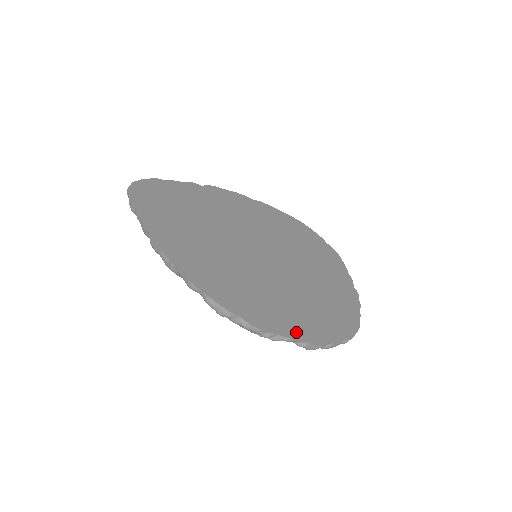
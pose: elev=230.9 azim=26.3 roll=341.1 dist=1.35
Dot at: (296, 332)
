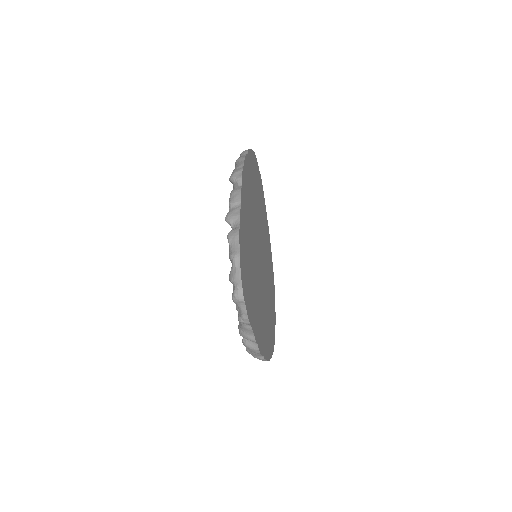
Dot at: (274, 324)
